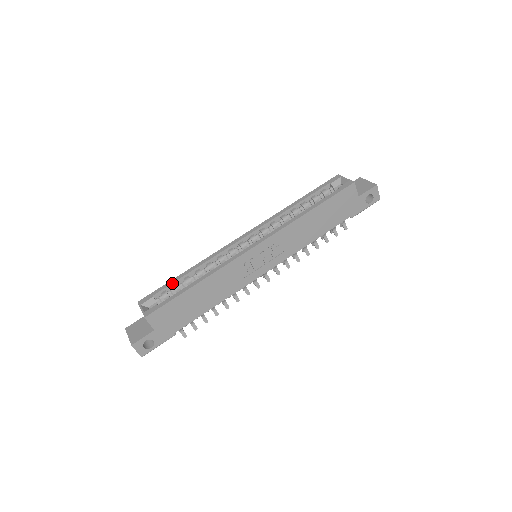
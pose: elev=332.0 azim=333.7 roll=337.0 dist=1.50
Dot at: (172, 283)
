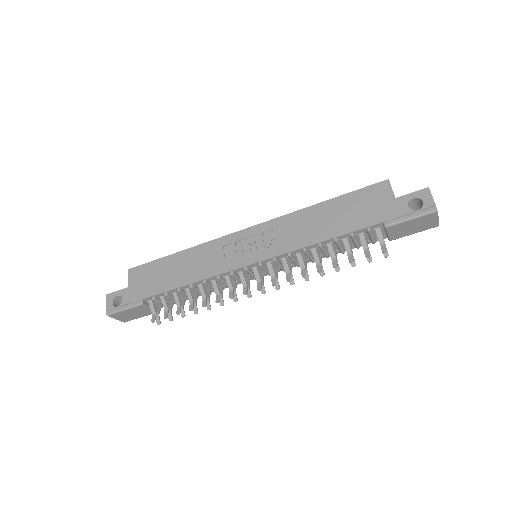
Dot at: occluded
